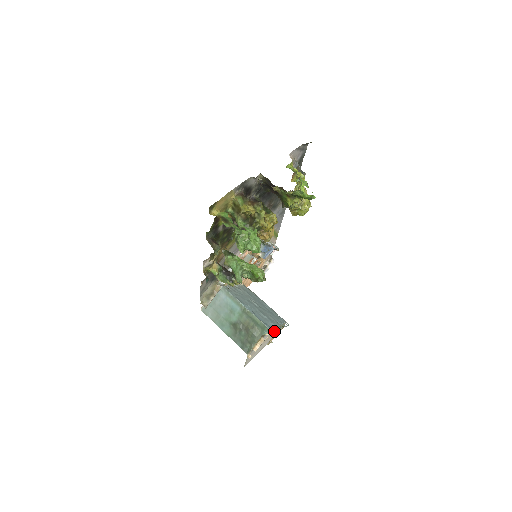
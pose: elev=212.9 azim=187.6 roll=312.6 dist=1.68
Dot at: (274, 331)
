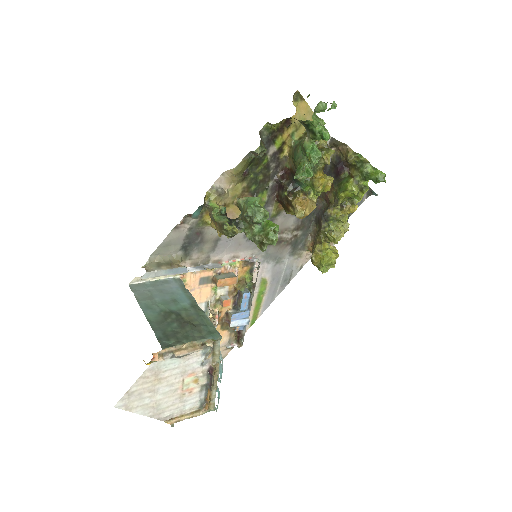
Dot at: (200, 388)
